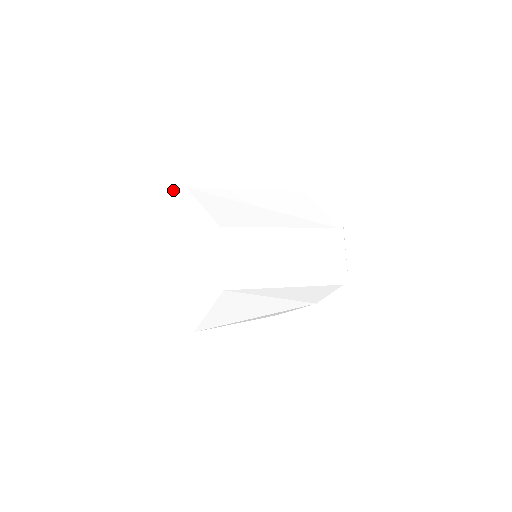
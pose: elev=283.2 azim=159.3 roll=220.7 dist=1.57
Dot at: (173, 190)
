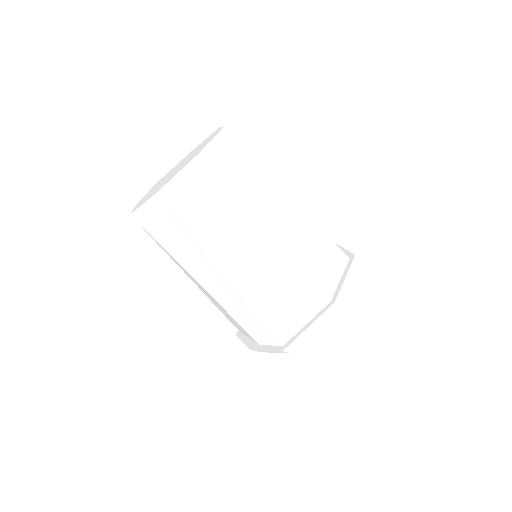
Dot at: occluded
